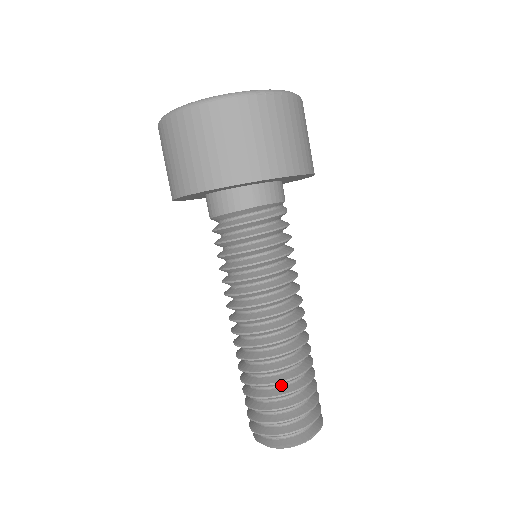
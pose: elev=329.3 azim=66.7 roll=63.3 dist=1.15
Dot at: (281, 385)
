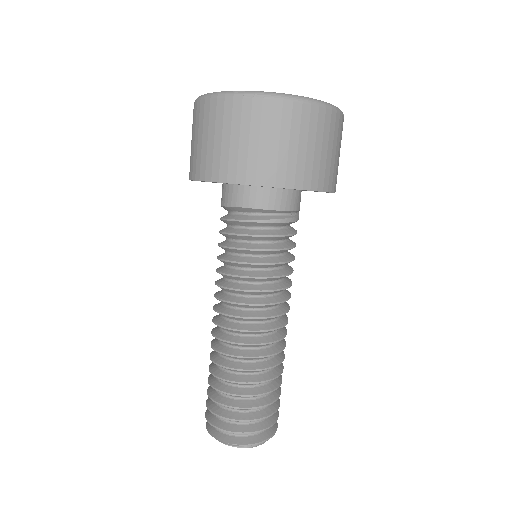
Dot at: (224, 382)
